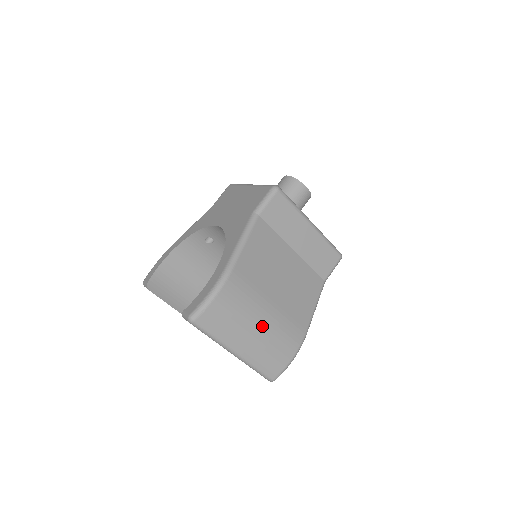
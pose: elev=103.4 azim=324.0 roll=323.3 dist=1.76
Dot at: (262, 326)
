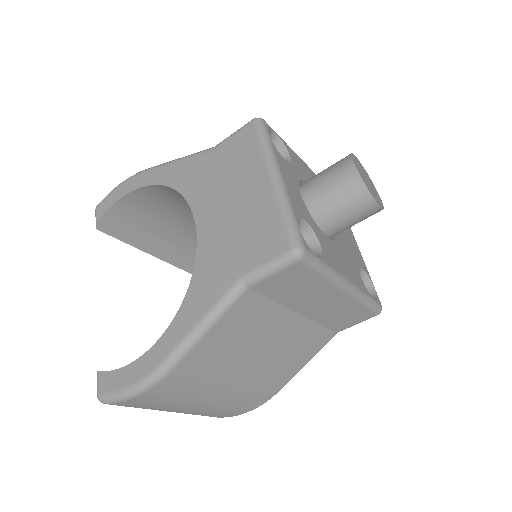
Dot at: (209, 403)
